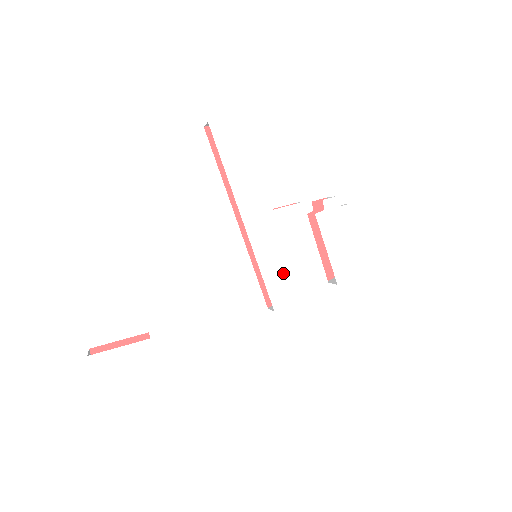
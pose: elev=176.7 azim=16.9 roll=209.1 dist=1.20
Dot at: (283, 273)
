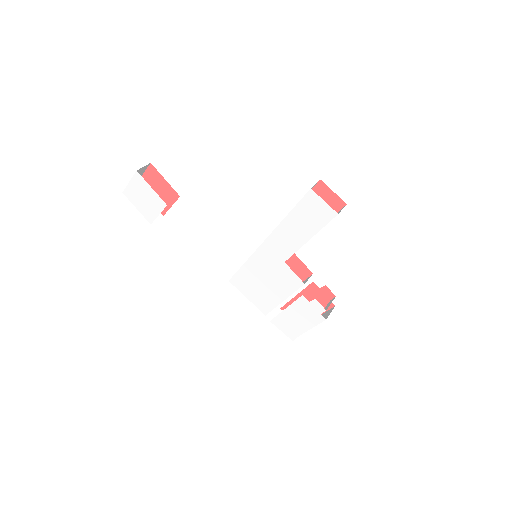
Dot at: (252, 281)
